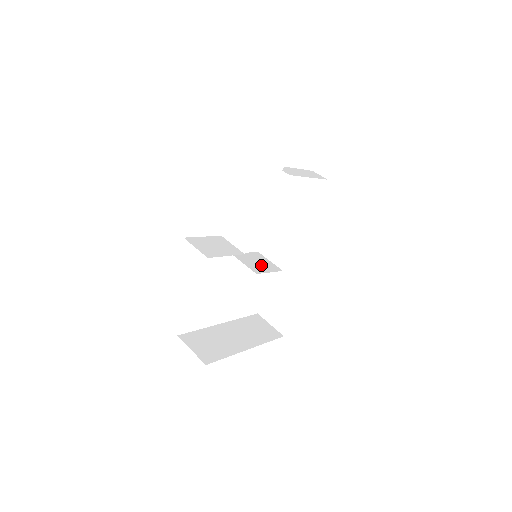
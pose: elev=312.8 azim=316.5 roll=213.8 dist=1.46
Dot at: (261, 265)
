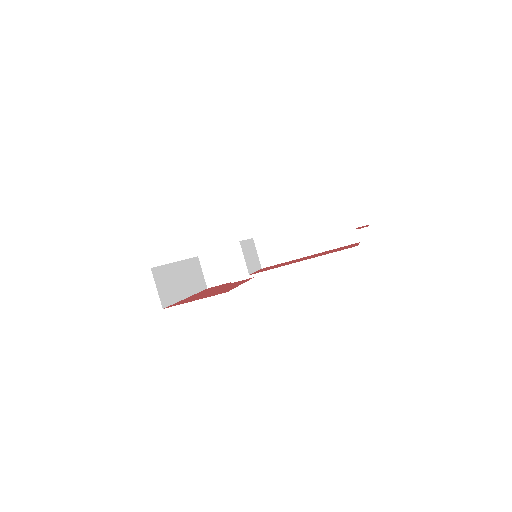
Dot at: occluded
